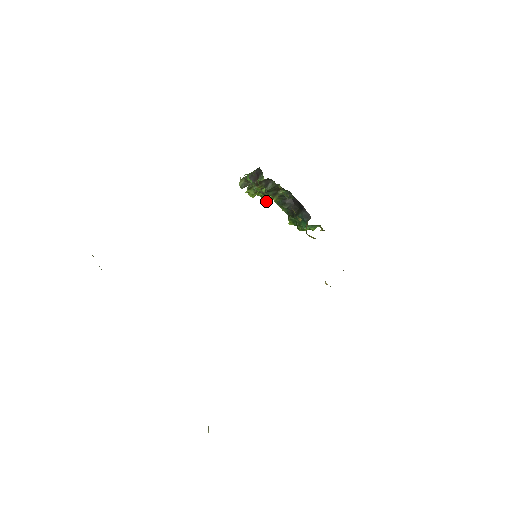
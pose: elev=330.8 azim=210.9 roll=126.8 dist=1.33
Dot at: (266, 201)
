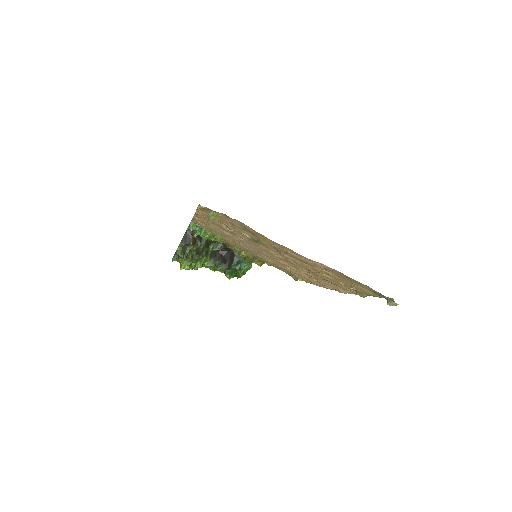
Dot at: (201, 267)
